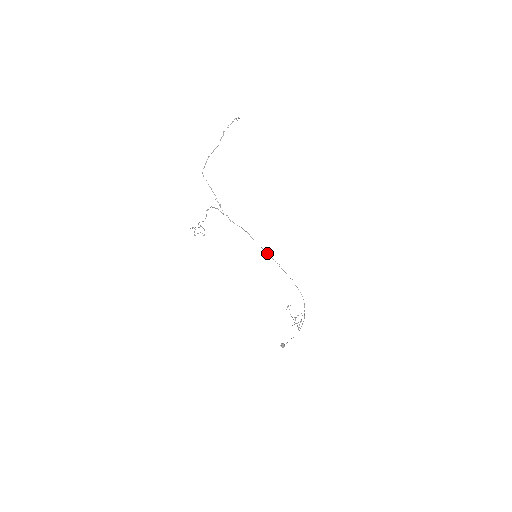
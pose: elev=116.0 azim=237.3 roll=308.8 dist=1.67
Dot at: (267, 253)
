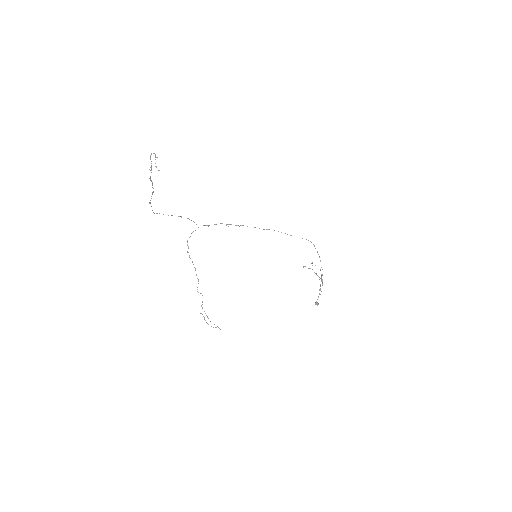
Dot at: occluded
